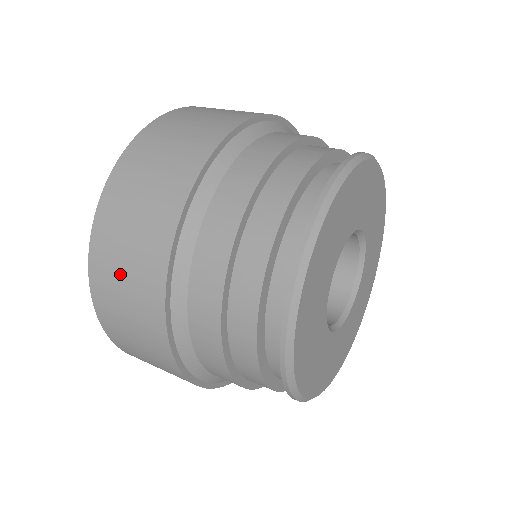
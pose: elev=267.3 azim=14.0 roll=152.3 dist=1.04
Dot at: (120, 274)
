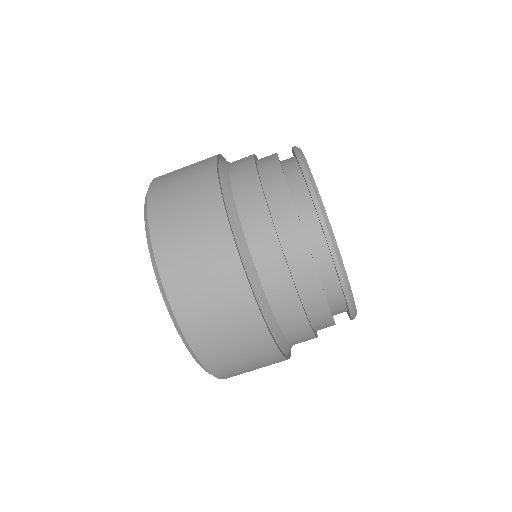
Dot at: (226, 343)
